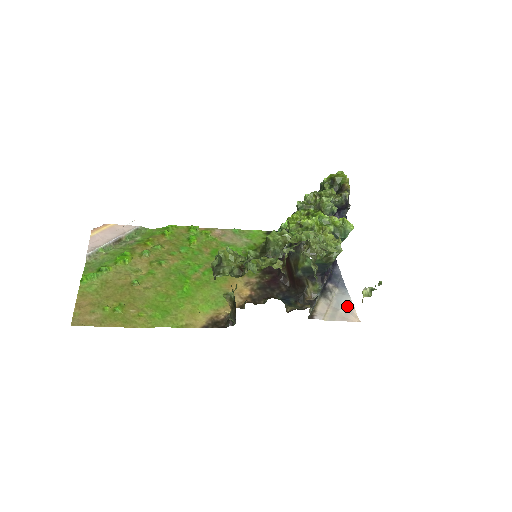
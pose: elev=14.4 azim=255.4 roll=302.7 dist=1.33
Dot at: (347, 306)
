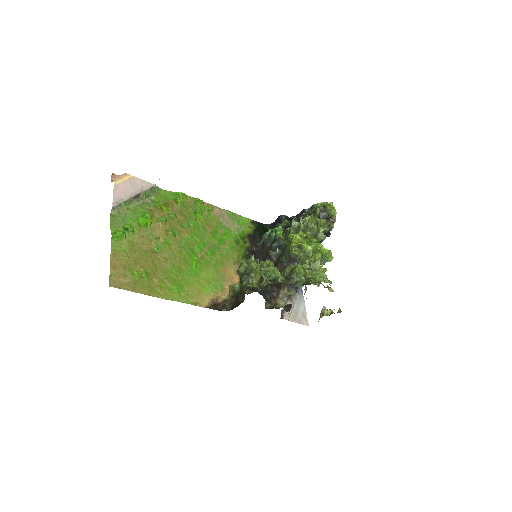
Dot at: (303, 311)
